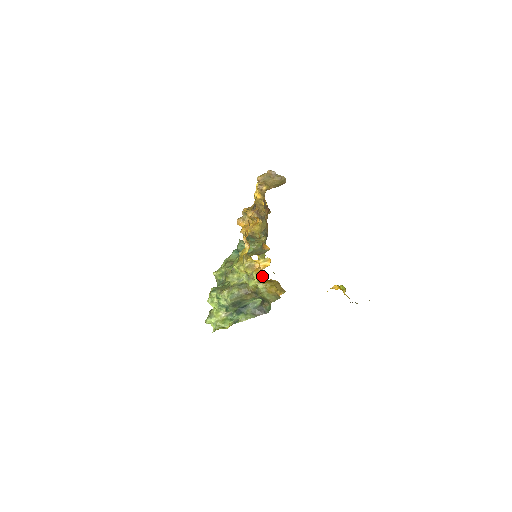
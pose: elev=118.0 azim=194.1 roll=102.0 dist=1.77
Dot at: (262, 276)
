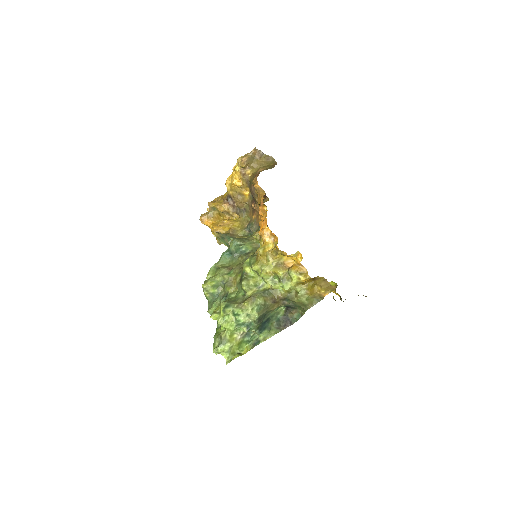
Dot at: (306, 274)
